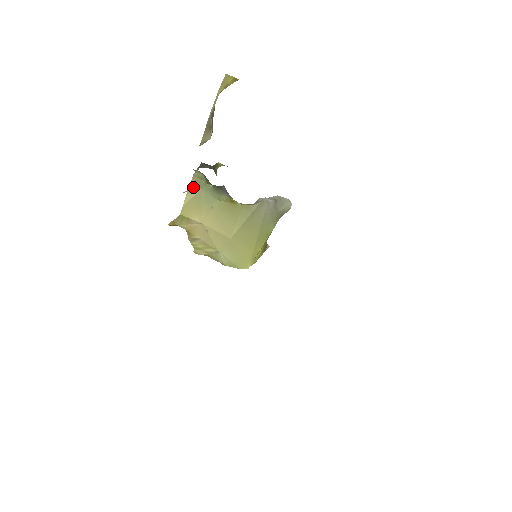
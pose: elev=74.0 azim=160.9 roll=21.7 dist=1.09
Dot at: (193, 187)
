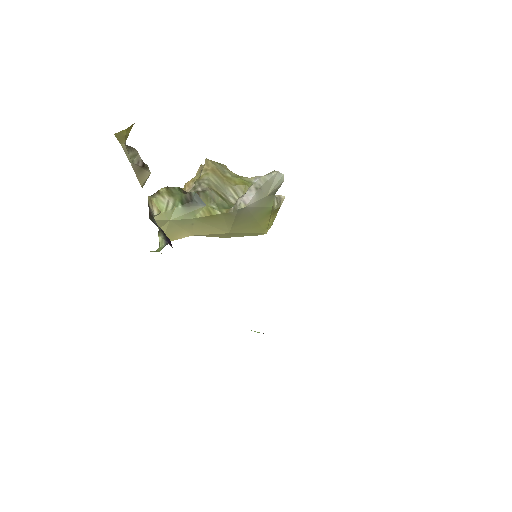
Dot at: (161, 223)
